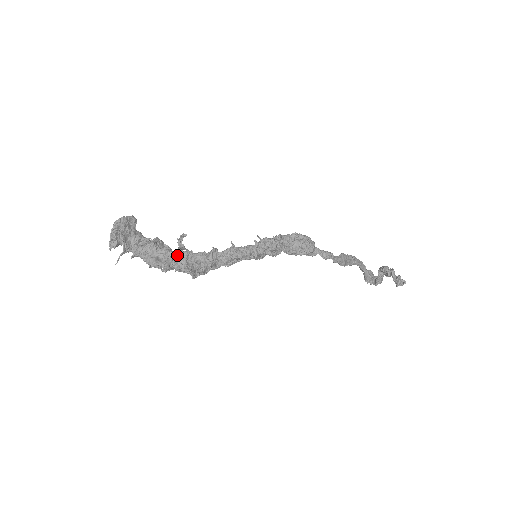
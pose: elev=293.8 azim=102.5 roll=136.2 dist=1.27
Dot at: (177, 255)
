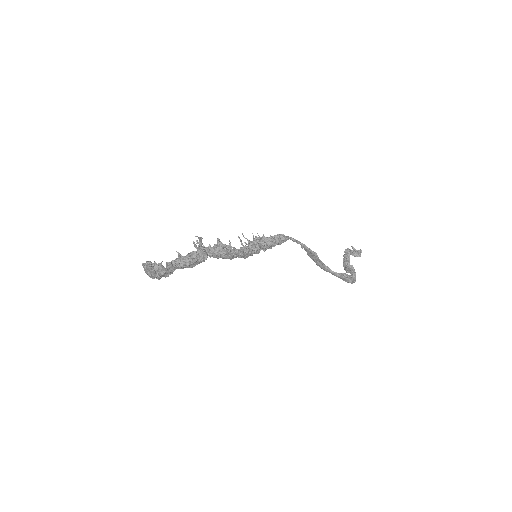
Dot at: occluded
